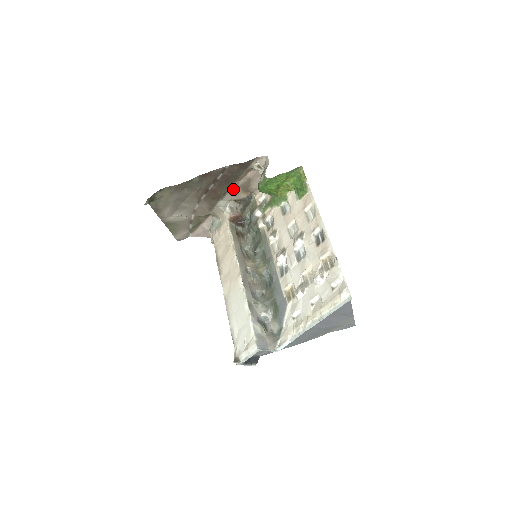
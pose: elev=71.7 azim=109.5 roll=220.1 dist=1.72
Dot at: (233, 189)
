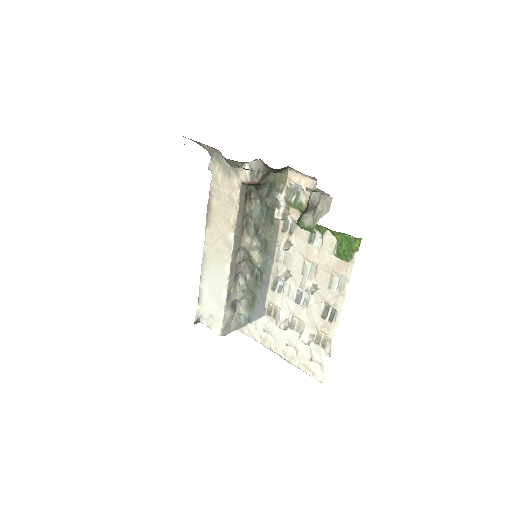
Dot at: occluded
